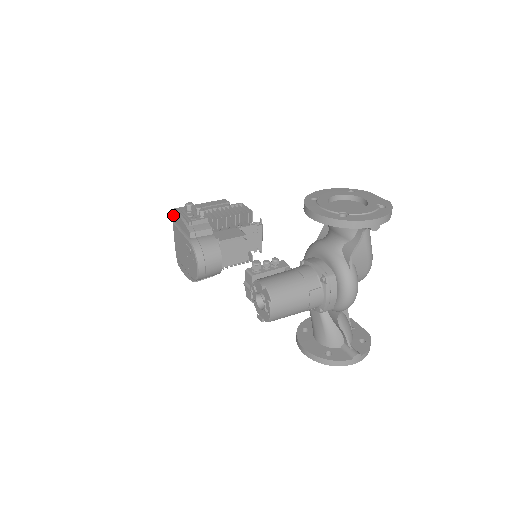
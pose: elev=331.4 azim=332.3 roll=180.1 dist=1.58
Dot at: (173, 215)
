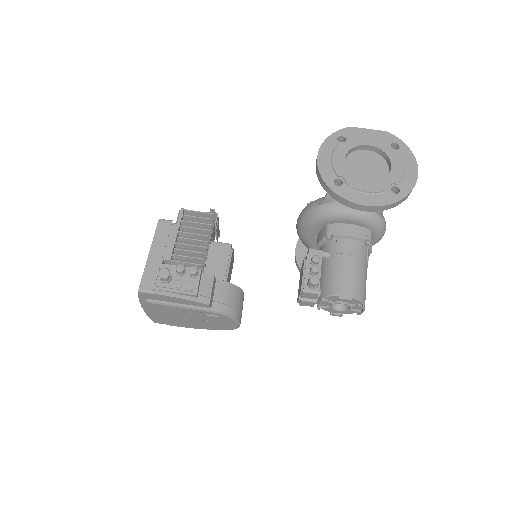
Dot at: (141, 296)
